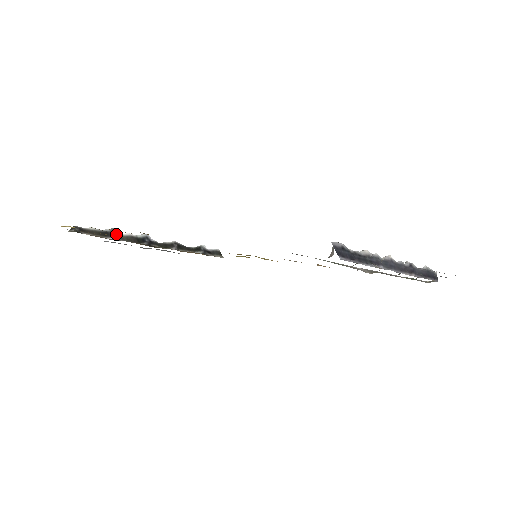
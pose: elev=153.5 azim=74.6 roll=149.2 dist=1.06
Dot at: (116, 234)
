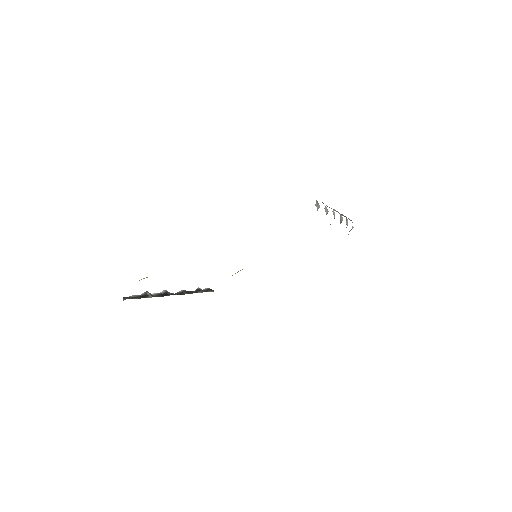
Dot at: (150, 294)
